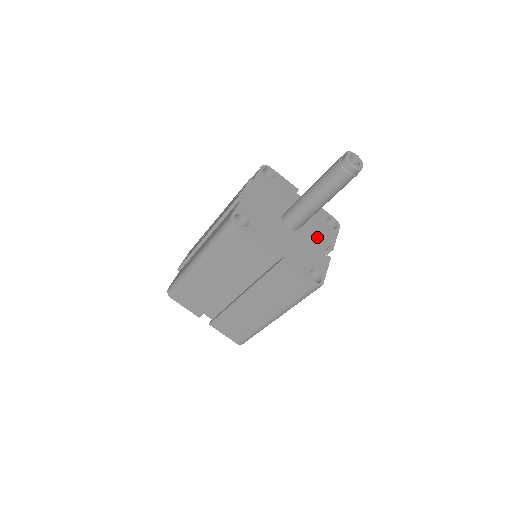
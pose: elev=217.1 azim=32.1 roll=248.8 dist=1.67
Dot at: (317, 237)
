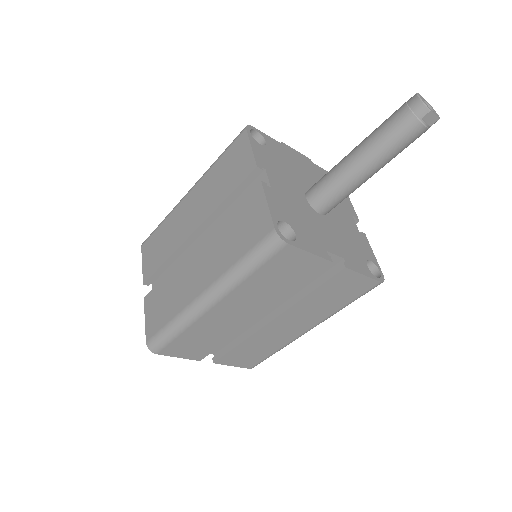
Dot at: (336, 241)
